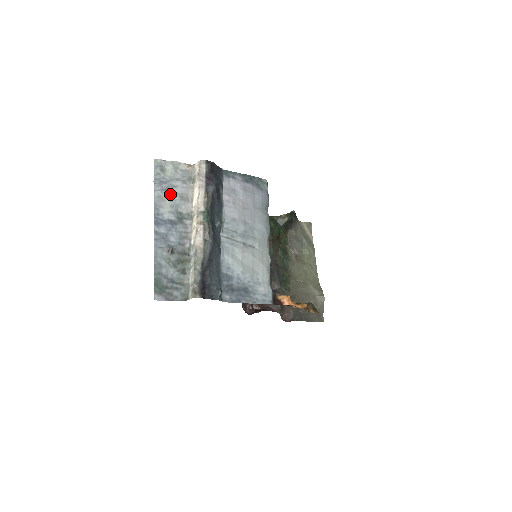
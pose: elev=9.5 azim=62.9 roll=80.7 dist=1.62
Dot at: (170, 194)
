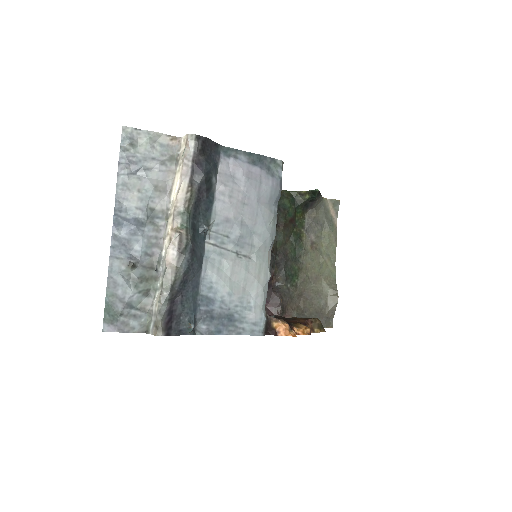
Dot at: (140, 181)
